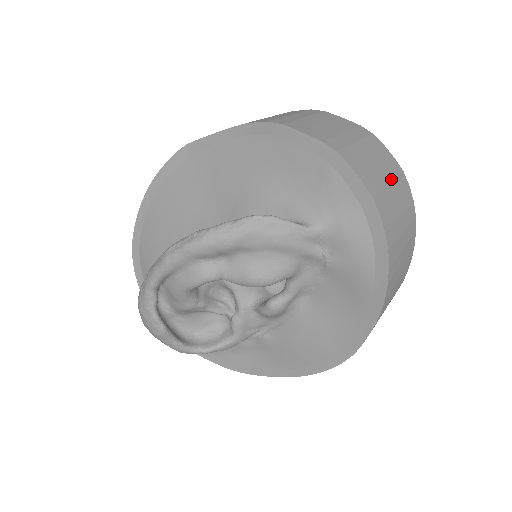
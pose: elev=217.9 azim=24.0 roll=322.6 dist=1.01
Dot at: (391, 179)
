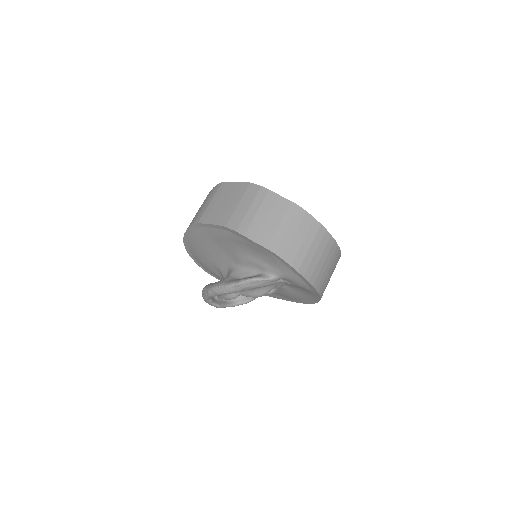
Dot at: (311, 242)
